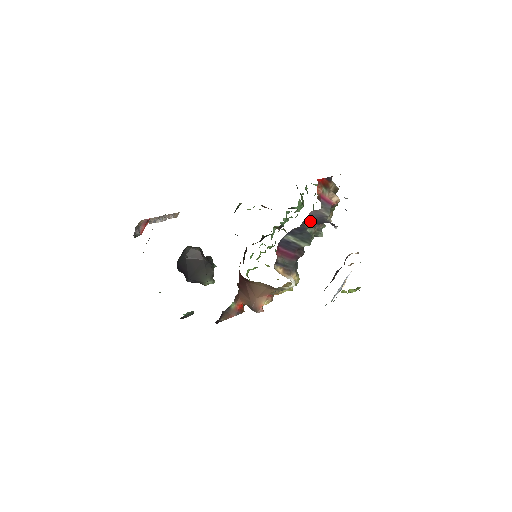
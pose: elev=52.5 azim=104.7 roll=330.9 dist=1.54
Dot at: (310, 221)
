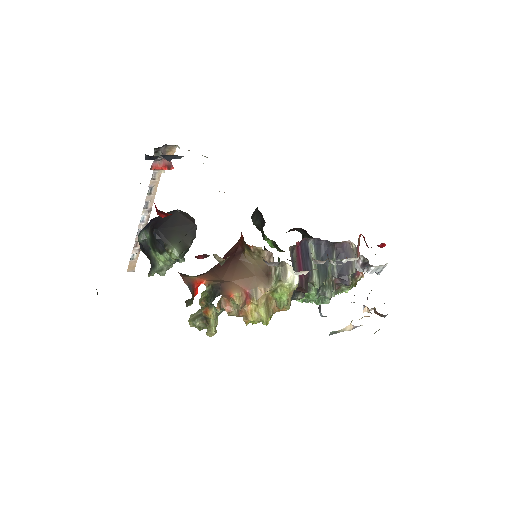
Dot at: (337, 257)
